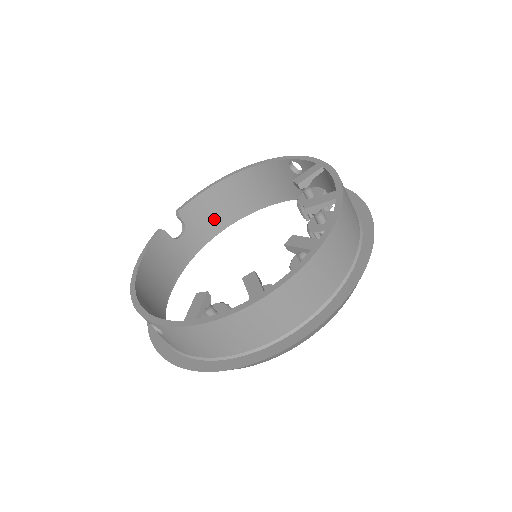
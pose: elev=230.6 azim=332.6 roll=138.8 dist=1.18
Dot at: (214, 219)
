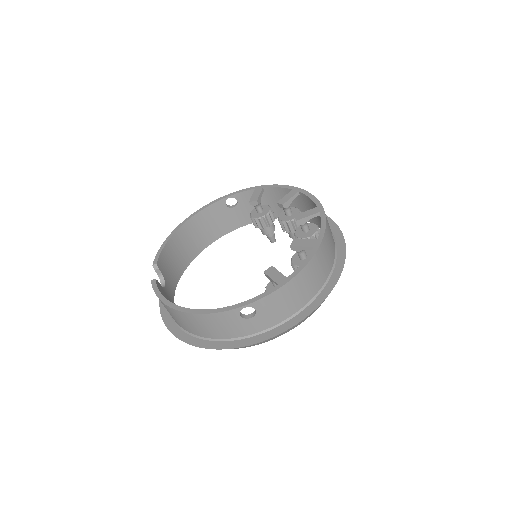
Dot at: (175, 268)
